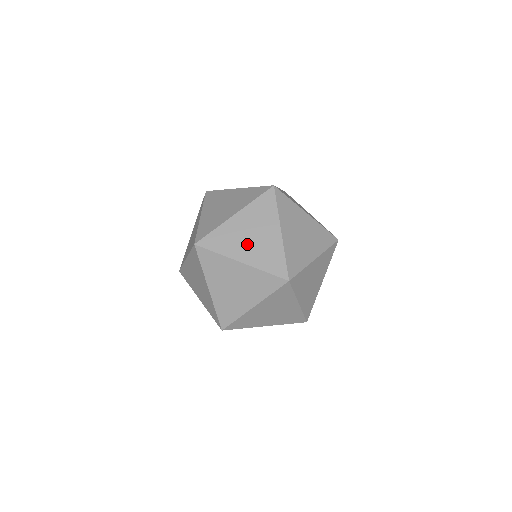
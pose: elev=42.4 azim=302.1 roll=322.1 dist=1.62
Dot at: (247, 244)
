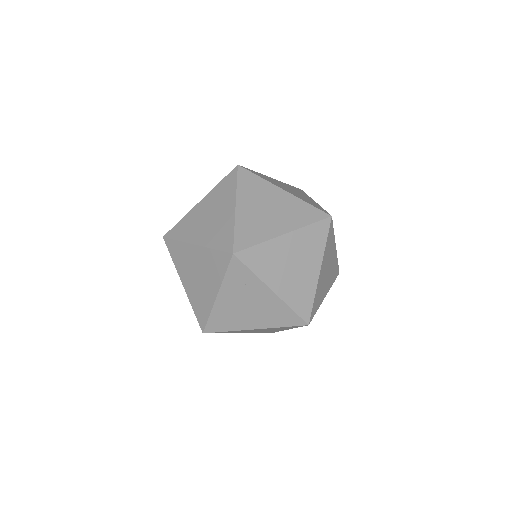
Dot at: (272, 218)
